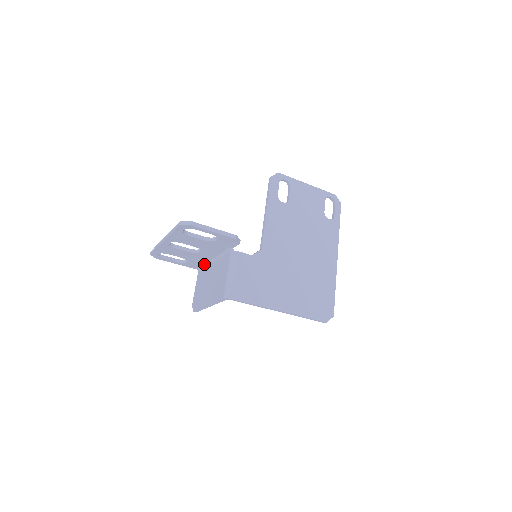
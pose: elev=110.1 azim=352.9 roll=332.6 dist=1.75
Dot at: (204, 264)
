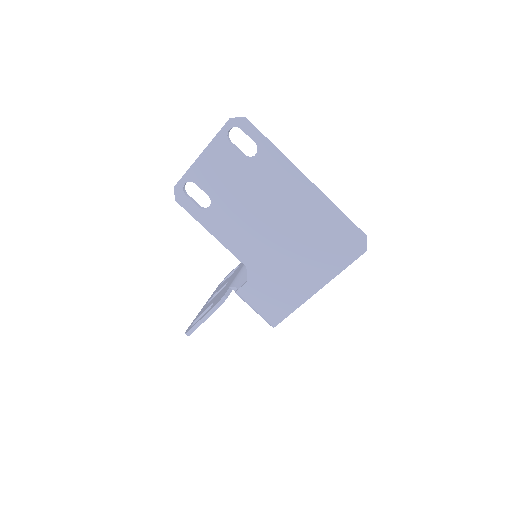
Dot at: occluded
